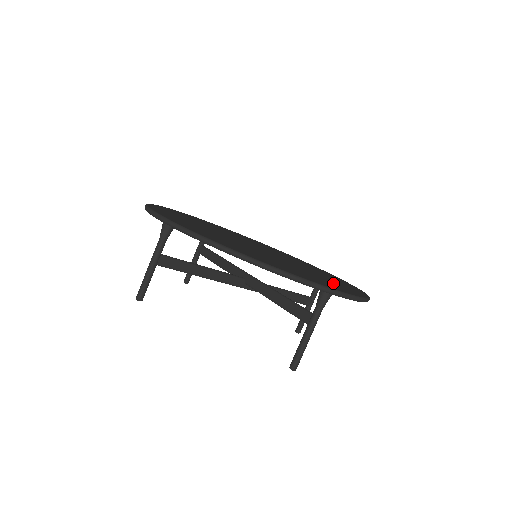
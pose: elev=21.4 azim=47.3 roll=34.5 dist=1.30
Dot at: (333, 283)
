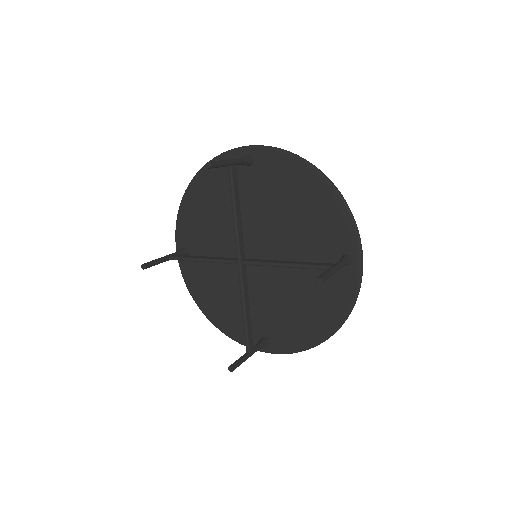
Dot at: (330, 284)
